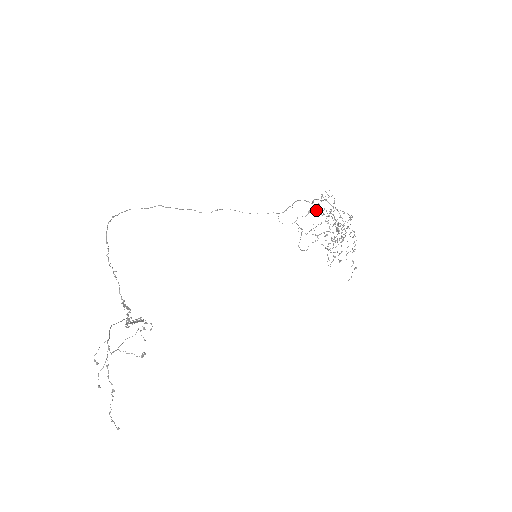
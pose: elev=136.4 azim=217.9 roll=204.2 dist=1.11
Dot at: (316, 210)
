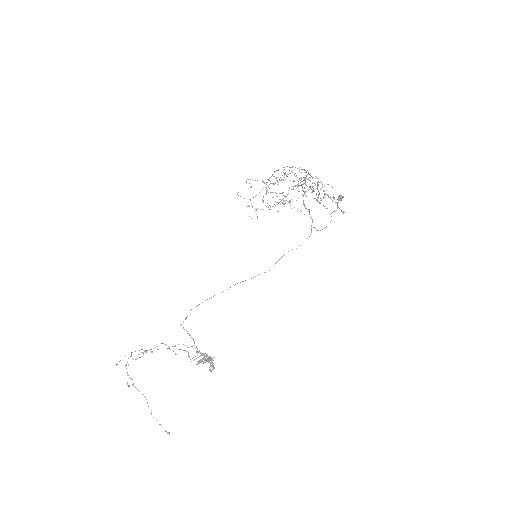
Dot at: (341, 197)
